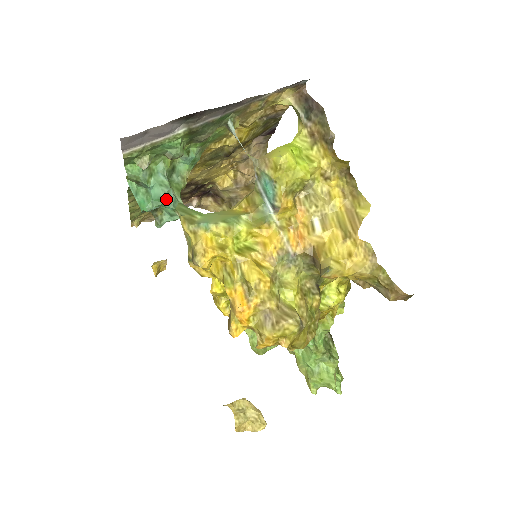
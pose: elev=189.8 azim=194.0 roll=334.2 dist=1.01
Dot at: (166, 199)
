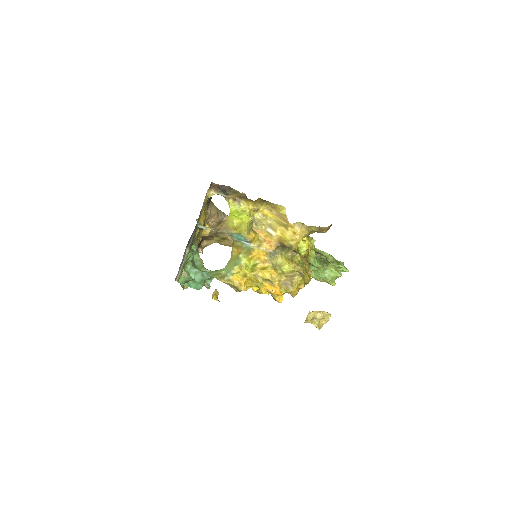
Dot at: (204, 277)
